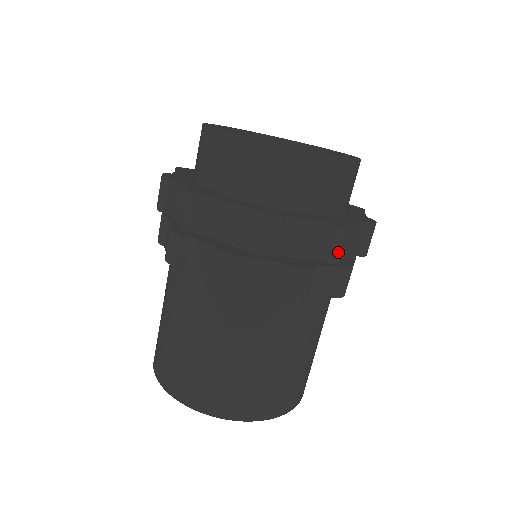
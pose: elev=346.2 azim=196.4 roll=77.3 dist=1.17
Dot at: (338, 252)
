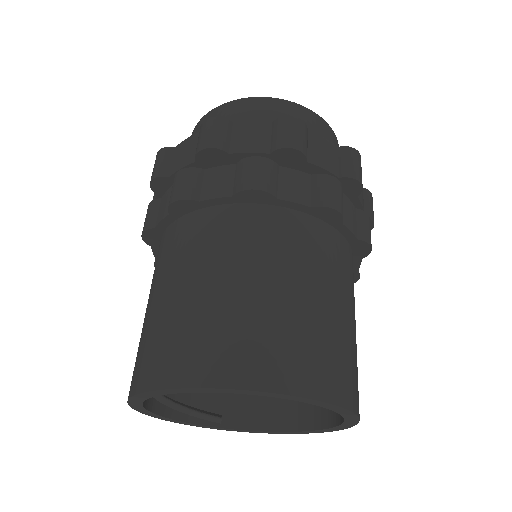
Dot at: (209, 138)
